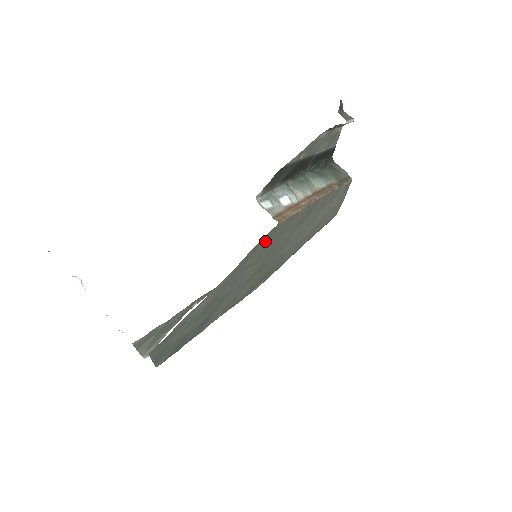
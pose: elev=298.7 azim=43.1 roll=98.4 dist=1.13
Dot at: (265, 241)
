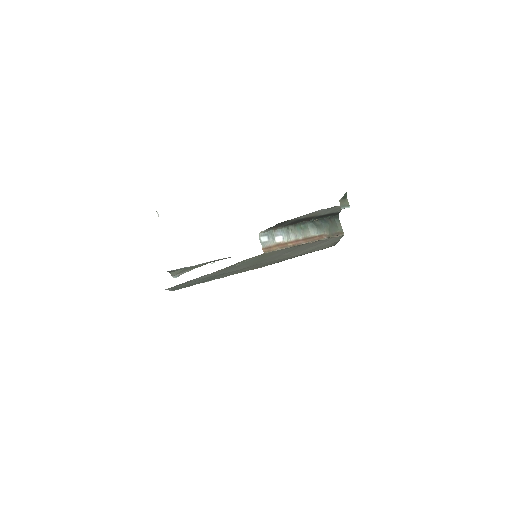
Dot at: (253, 258)
